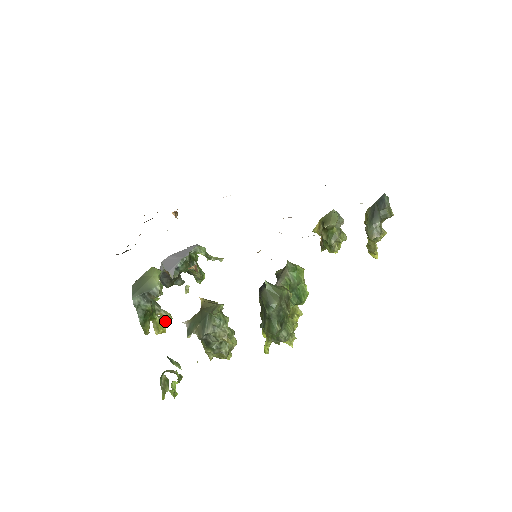
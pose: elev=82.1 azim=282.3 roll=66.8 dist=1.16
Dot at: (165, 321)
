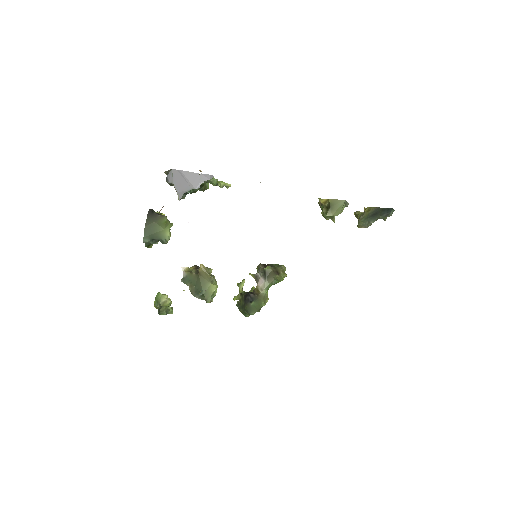
Dot at: occluded
